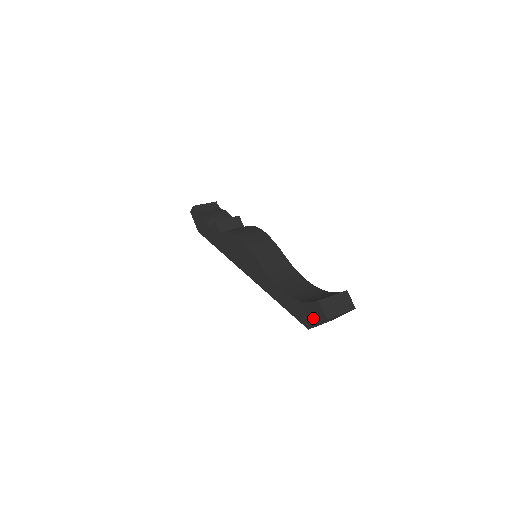
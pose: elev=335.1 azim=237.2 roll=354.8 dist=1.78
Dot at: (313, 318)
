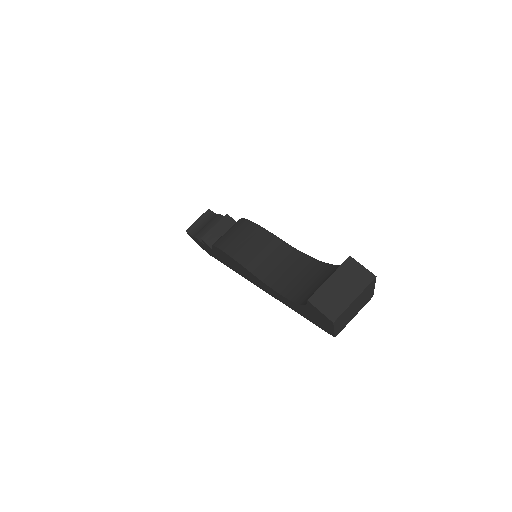
Dot at: (324, 323)
